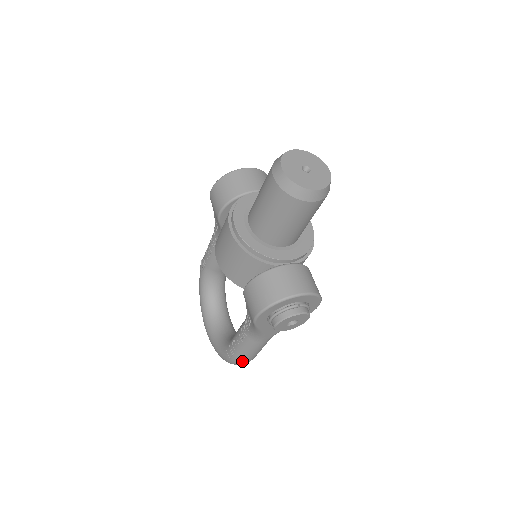
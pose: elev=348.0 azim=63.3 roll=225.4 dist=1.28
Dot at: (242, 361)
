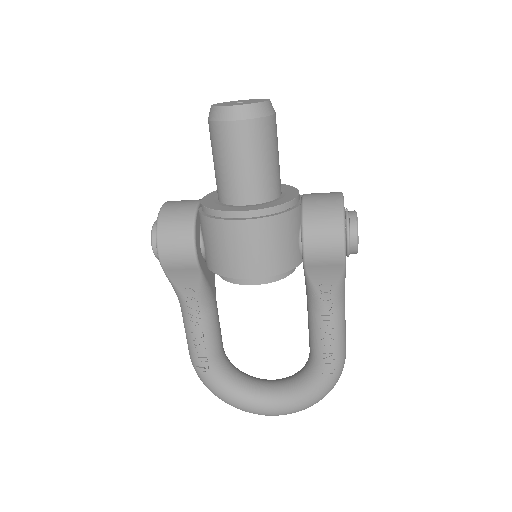
Dot at: (344, 358)
